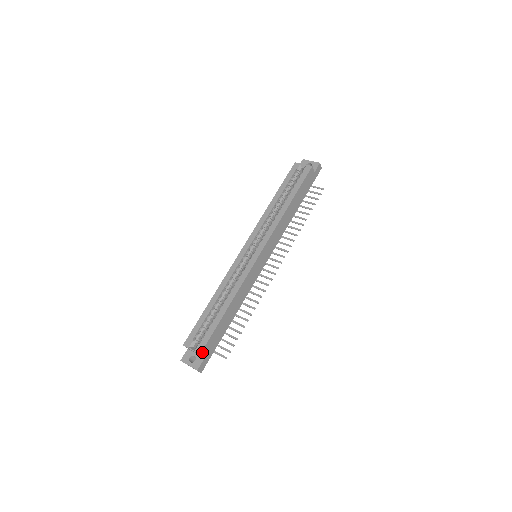
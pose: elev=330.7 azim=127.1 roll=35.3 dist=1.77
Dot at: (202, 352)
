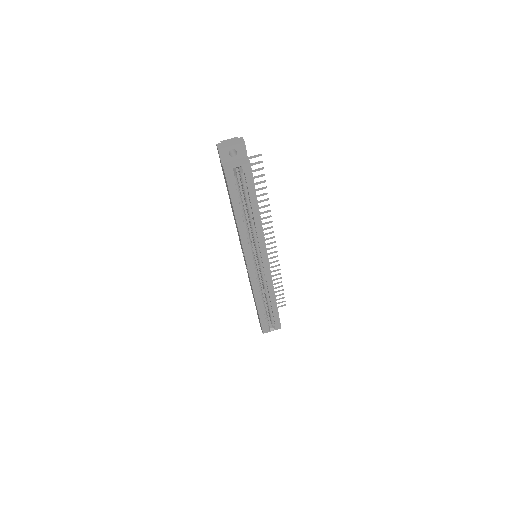
Dot at: (280, 326)
